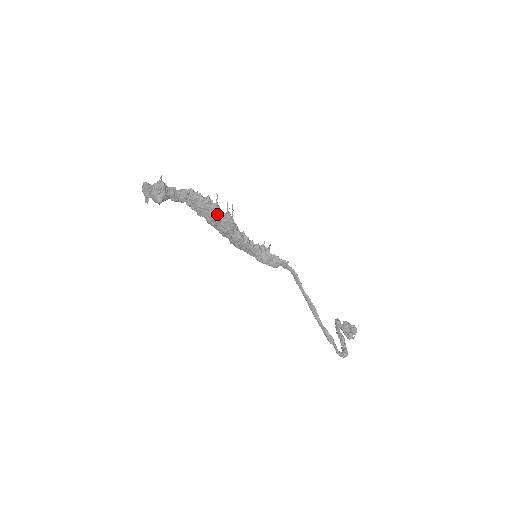
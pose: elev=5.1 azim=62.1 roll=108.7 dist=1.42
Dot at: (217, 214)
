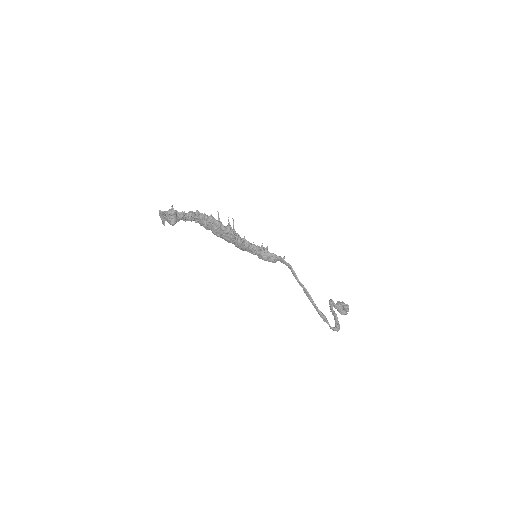
Dot at: (220, 228)
